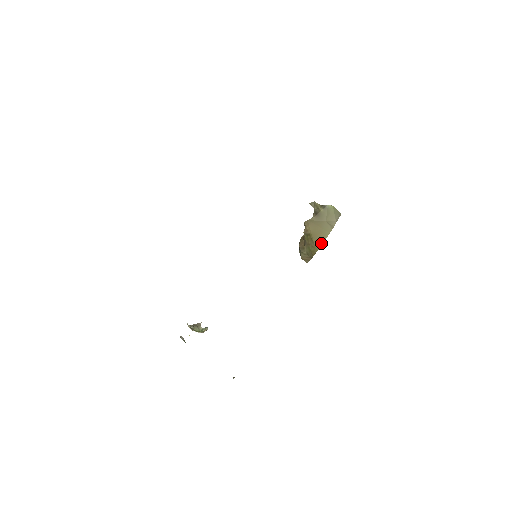
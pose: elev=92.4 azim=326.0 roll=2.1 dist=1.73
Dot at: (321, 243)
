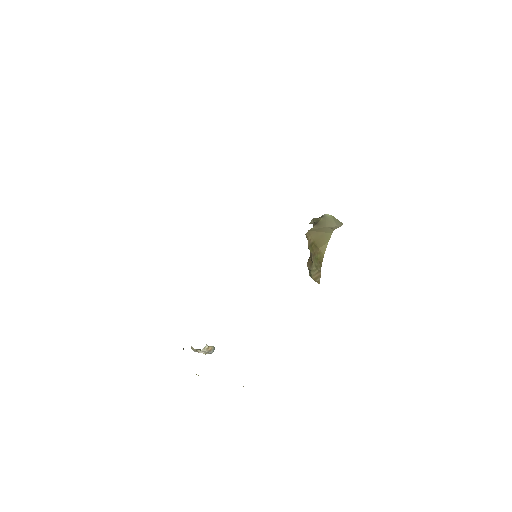
Dot at: (326, 246)
